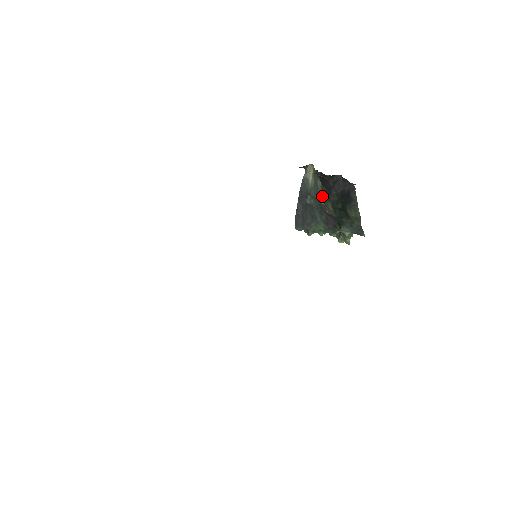
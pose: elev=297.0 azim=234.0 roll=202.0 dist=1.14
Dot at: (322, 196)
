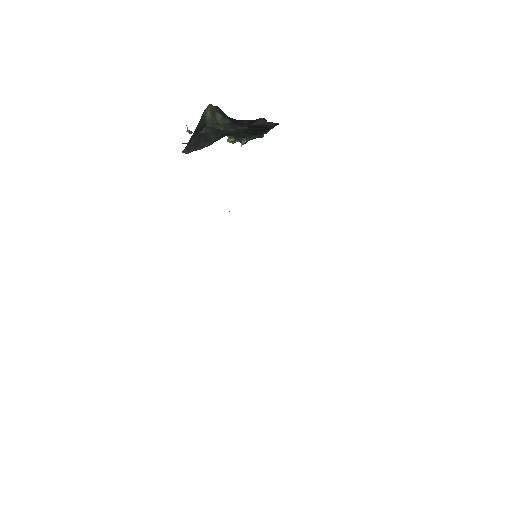
Dot at: (222, 125)
